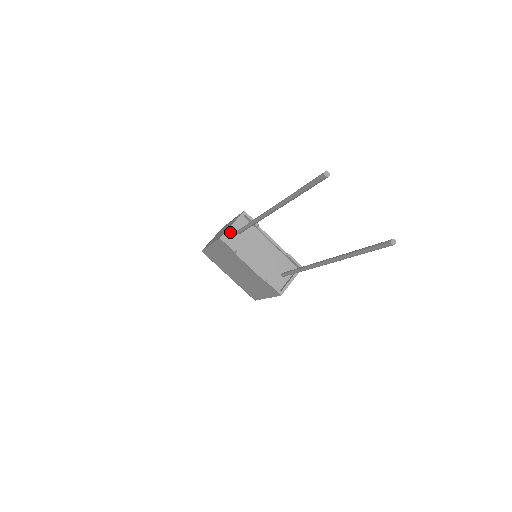
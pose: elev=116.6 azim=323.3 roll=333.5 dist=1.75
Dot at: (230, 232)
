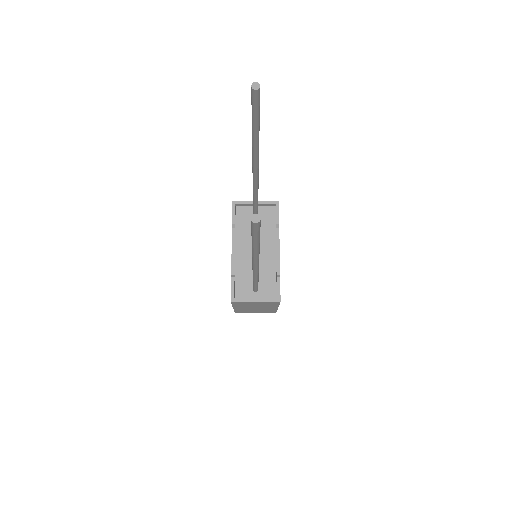
Dot at: (249, 208)
